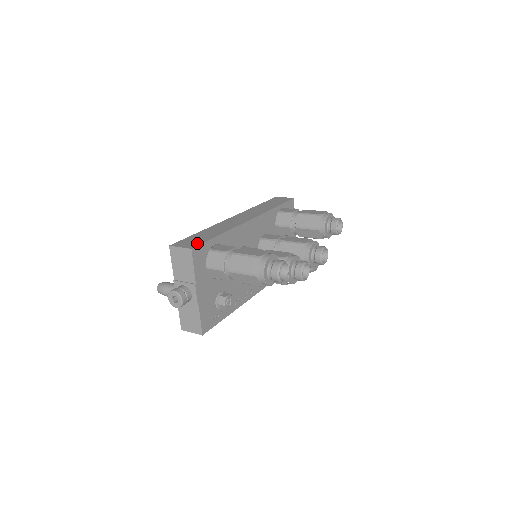
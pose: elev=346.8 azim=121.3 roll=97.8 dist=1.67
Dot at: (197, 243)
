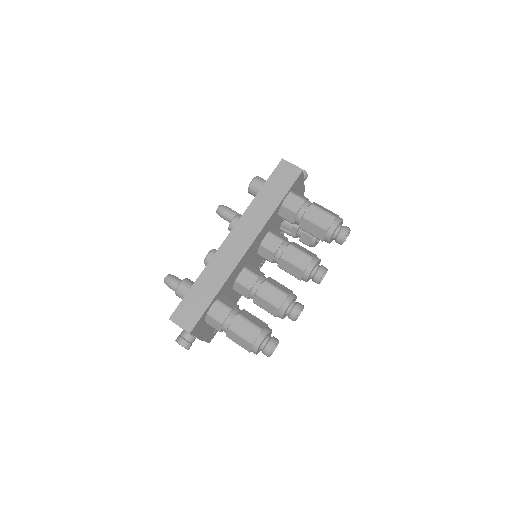
Dot at: (194, 319)
